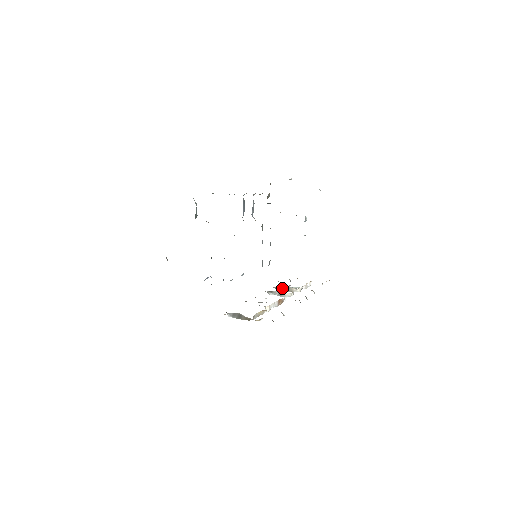
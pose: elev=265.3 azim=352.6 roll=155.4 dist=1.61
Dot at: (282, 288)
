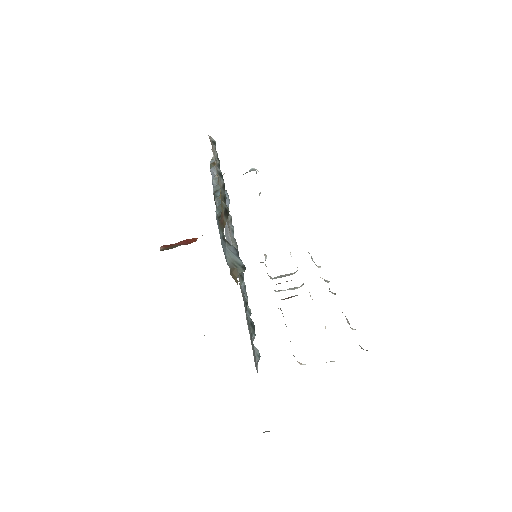
Dot at: (282, 276)
